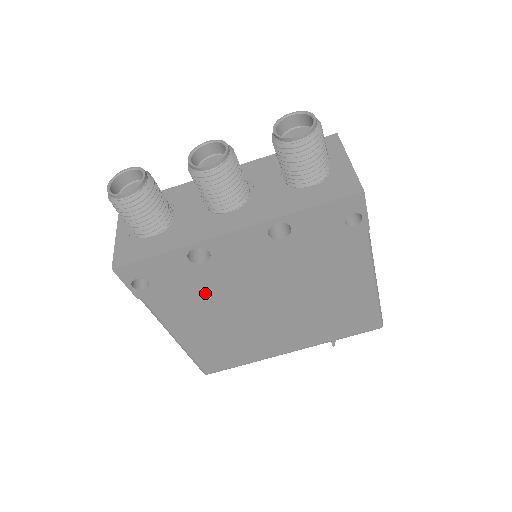
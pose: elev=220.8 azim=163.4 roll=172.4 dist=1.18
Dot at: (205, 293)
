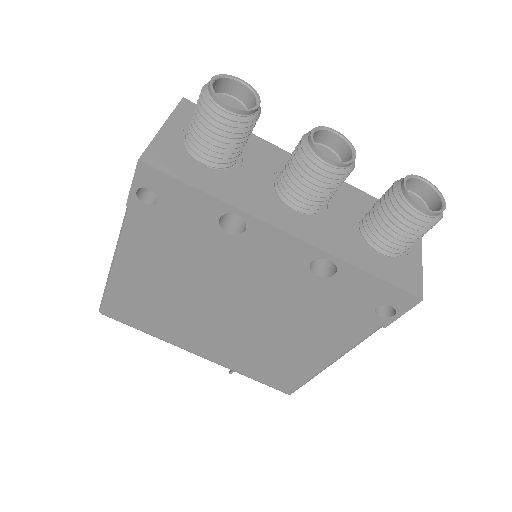
Dot at: (194, 255)
